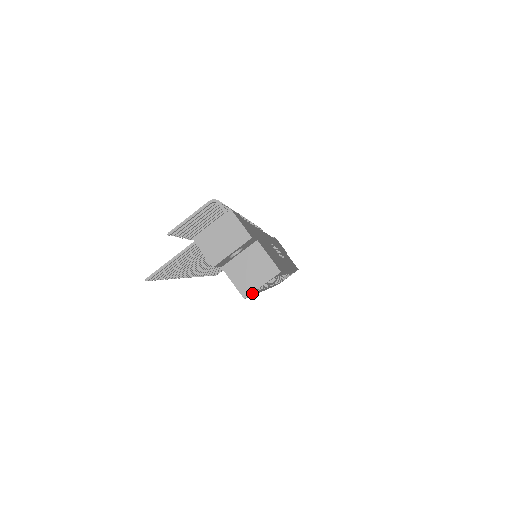
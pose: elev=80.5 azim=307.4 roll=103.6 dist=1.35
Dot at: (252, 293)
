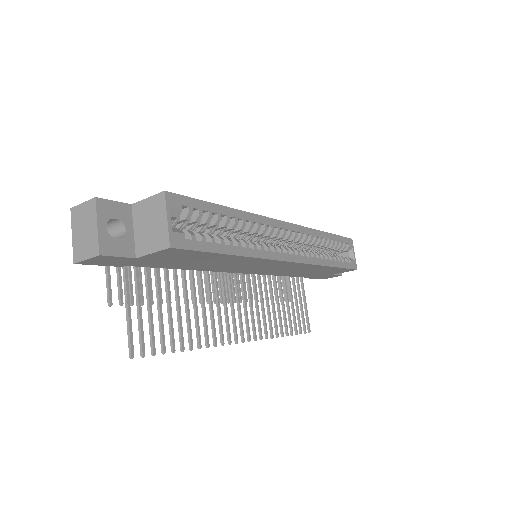
Dot at: (175, 238)
